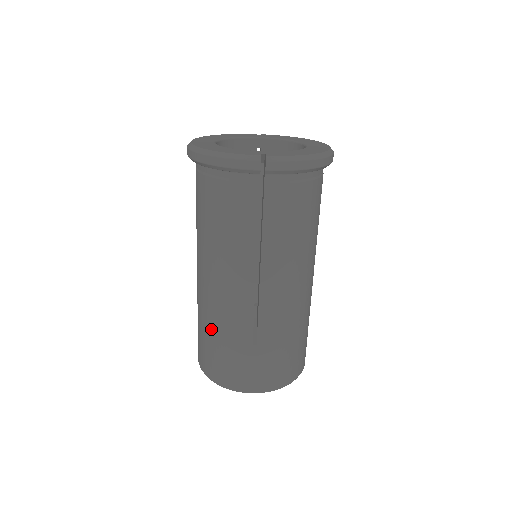
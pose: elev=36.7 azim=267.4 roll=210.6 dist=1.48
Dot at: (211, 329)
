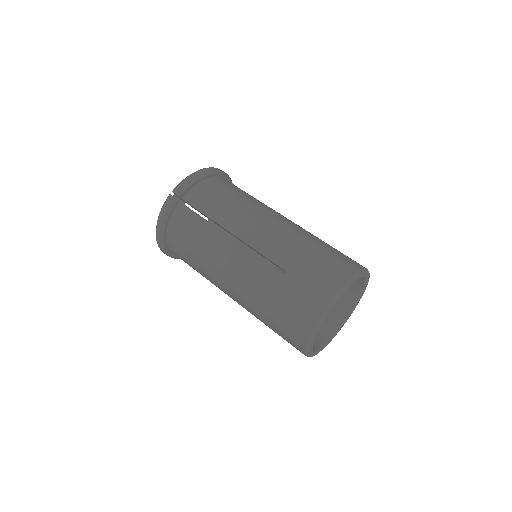
Dot at: (263, 306)
